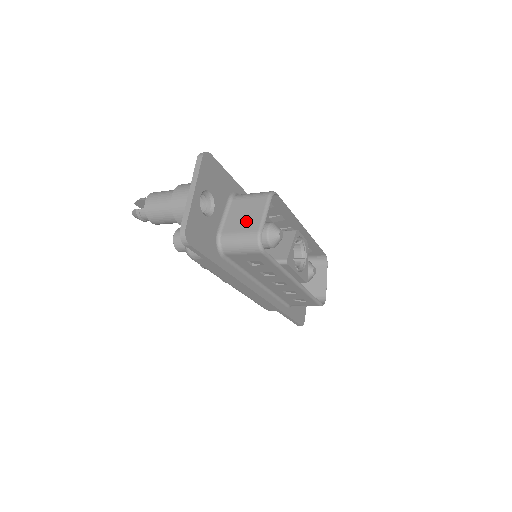
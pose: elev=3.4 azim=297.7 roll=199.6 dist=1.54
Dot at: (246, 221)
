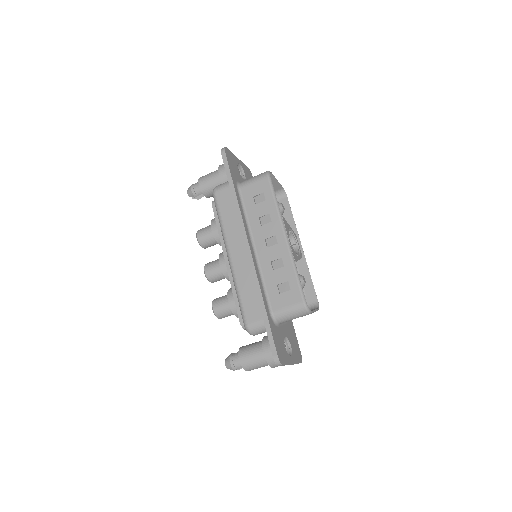
Dot at: occluded
